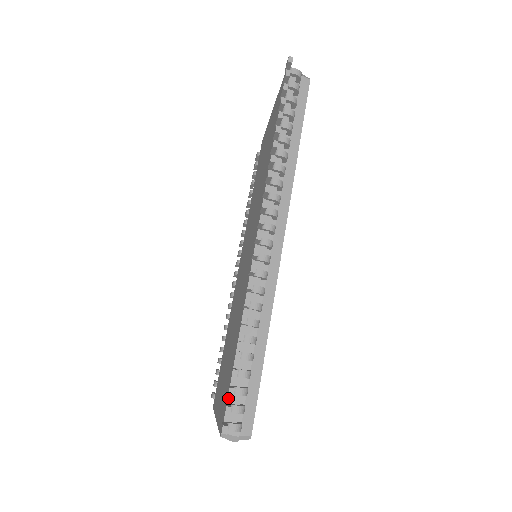
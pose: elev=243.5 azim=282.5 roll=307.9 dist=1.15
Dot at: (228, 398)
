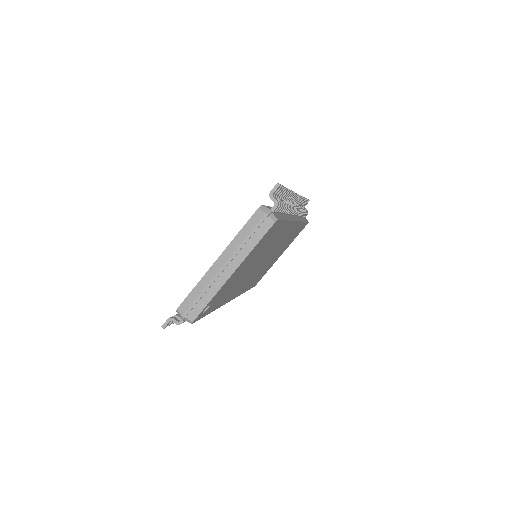
Dot at: (267, 206)
